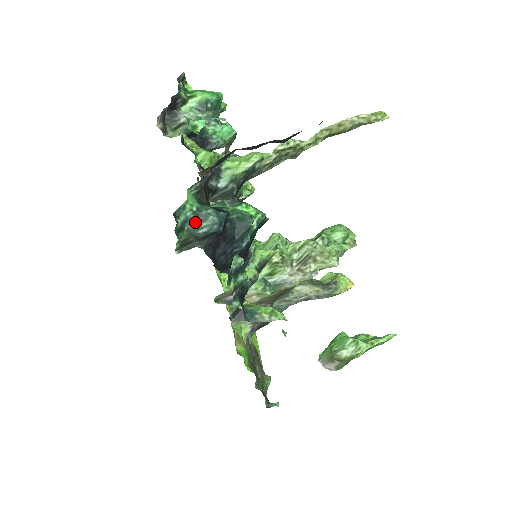
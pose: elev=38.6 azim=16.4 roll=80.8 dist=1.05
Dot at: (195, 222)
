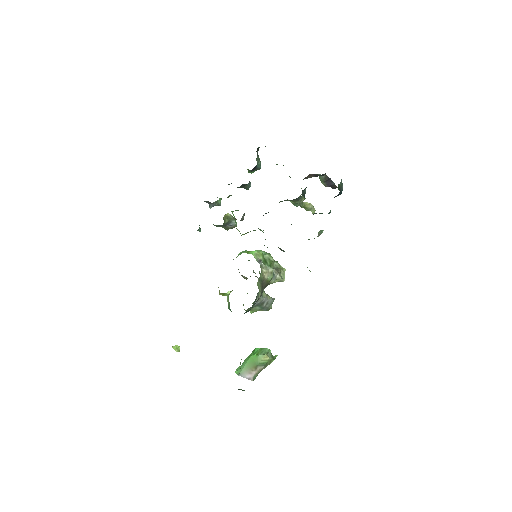
Dot at: occluded
